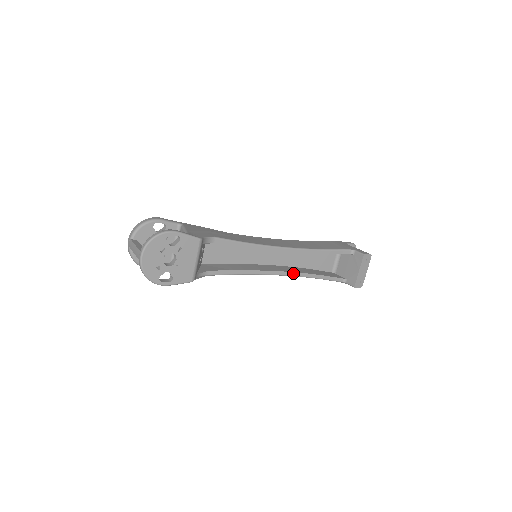
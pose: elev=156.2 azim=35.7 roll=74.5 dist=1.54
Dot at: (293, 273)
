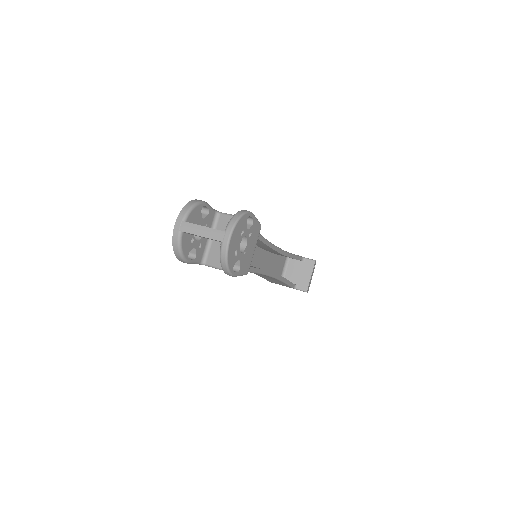
Dot at: (278, 276)
